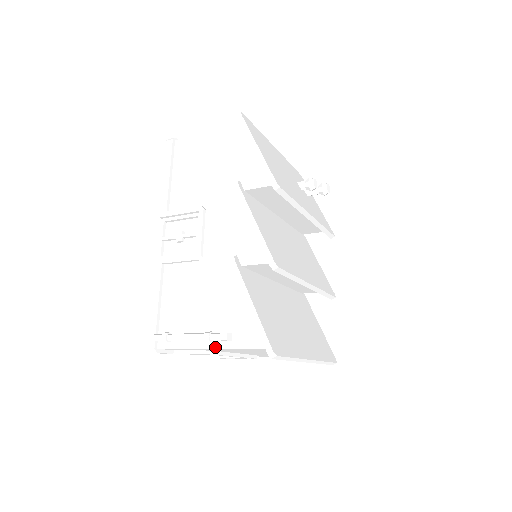
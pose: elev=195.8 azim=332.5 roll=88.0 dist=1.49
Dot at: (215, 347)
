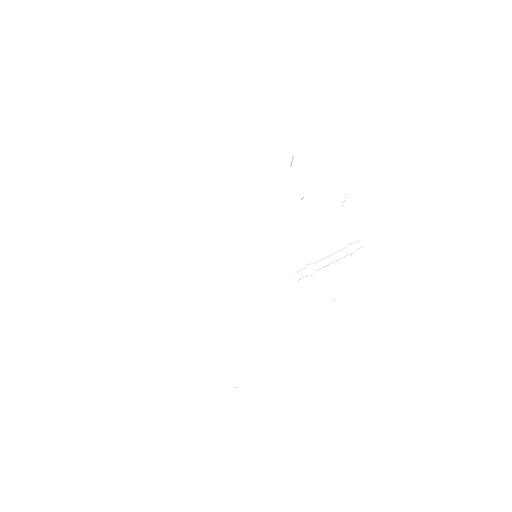
Dot at: (357, 261)
